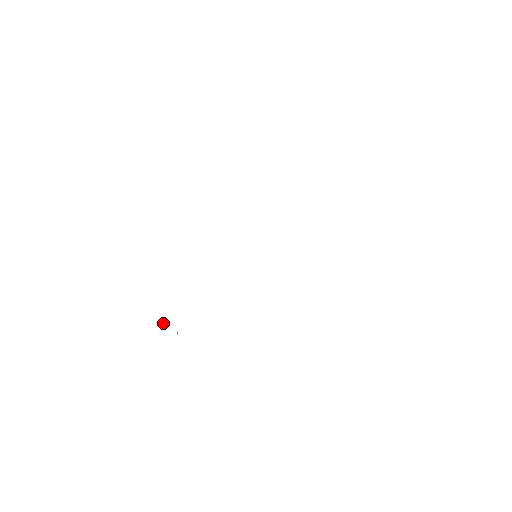
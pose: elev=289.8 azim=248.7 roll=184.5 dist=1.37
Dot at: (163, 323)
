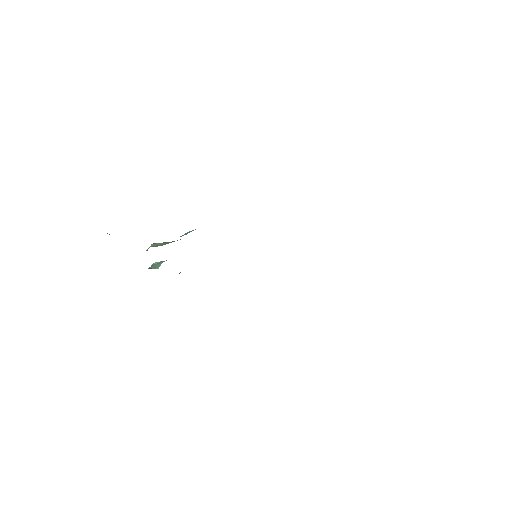
Dot at: (152, 265)
